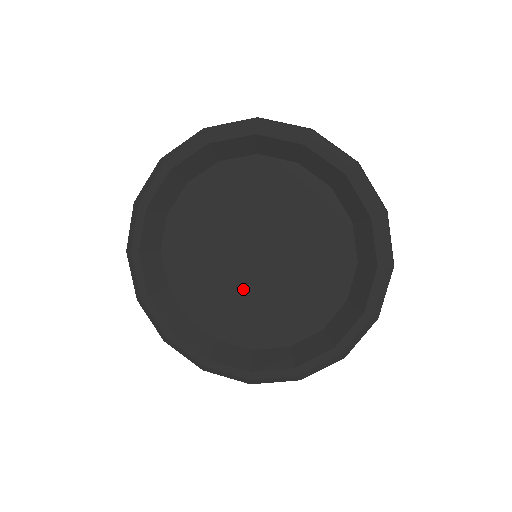
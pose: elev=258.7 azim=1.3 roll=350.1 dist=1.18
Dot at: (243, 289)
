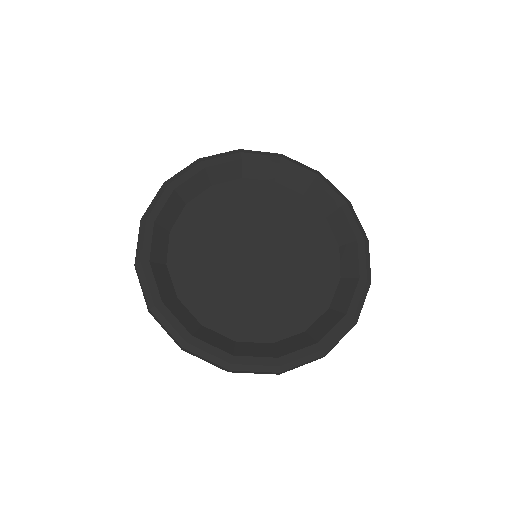
Dot at: (275, 282)
